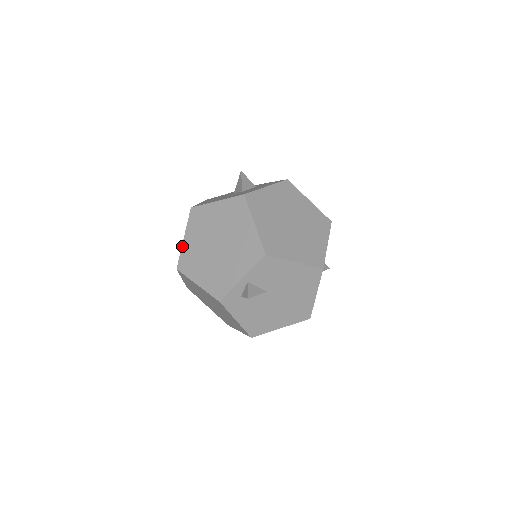
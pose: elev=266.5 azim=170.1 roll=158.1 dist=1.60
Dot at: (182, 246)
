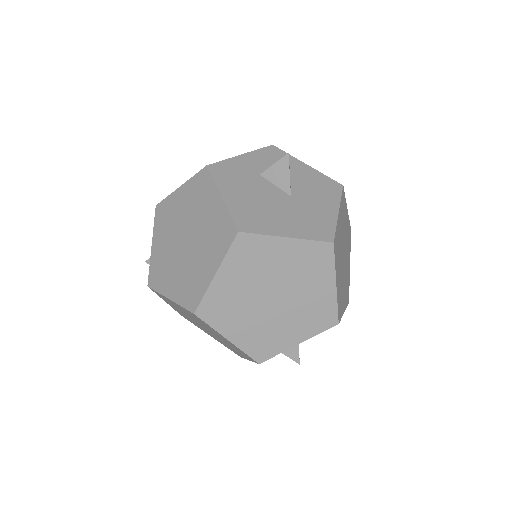
Dot at: (211, 285)
